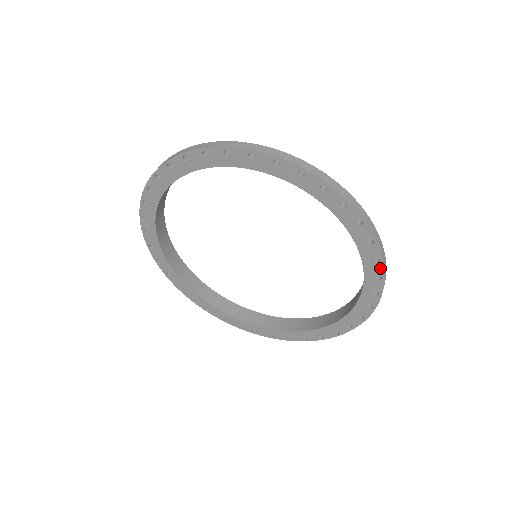
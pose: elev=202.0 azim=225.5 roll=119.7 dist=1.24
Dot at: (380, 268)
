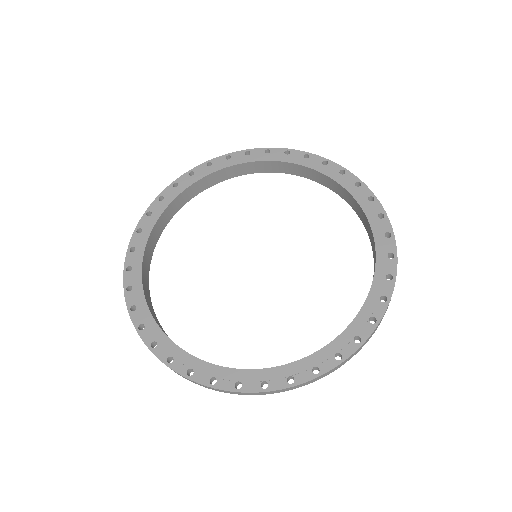
Dot at: (389, 288)
